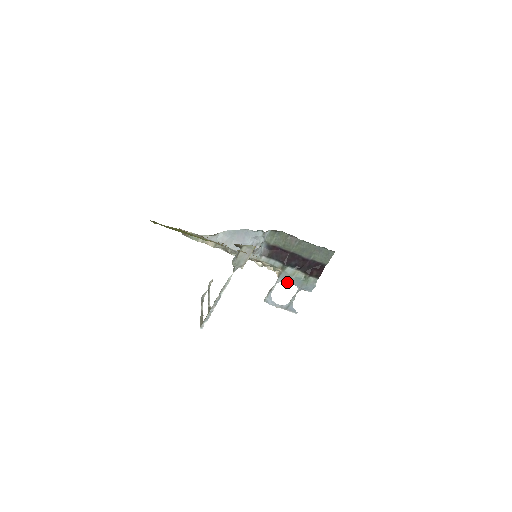
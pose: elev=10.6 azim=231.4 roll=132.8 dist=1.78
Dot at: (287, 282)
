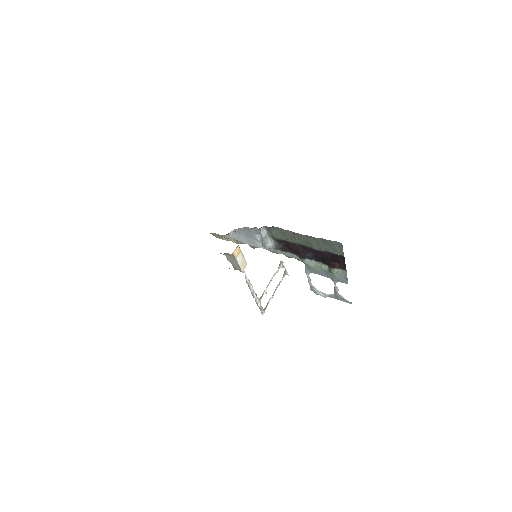
Dot at: occluded
